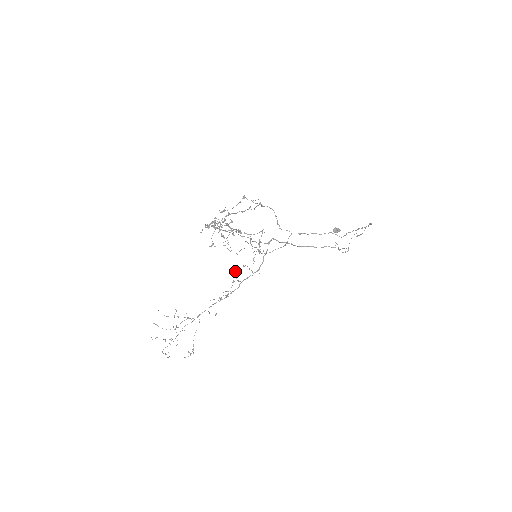
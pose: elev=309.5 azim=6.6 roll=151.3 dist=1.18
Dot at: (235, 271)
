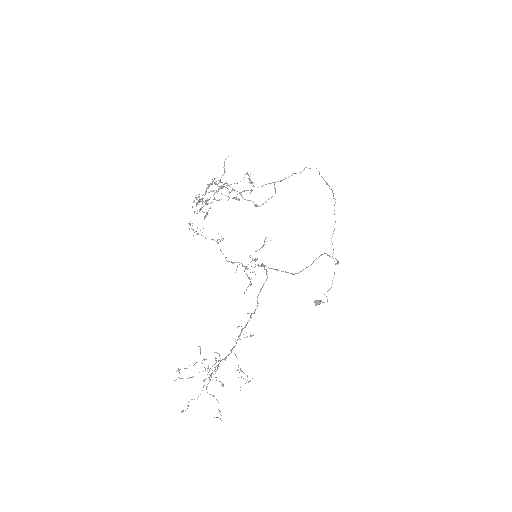
Dot at: (244, 270)
